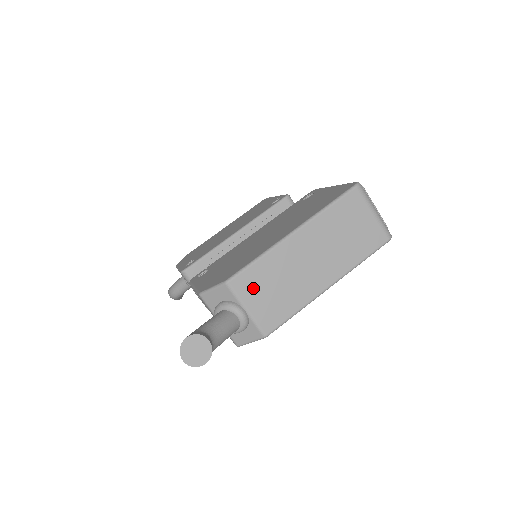
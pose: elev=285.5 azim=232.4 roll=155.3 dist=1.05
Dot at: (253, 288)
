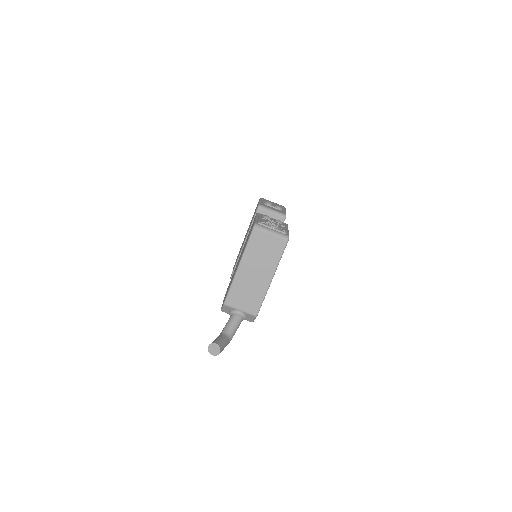
Dot at: (237, 300)
